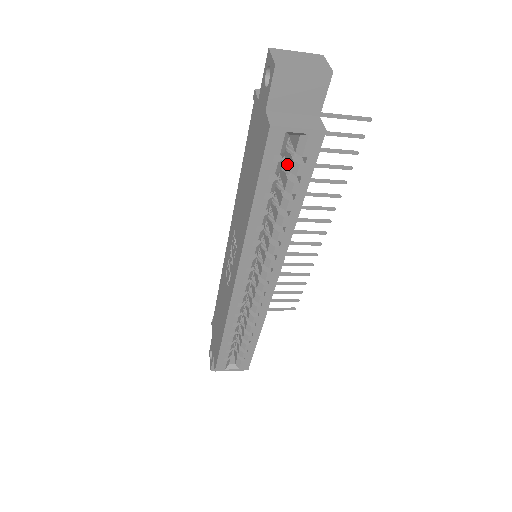
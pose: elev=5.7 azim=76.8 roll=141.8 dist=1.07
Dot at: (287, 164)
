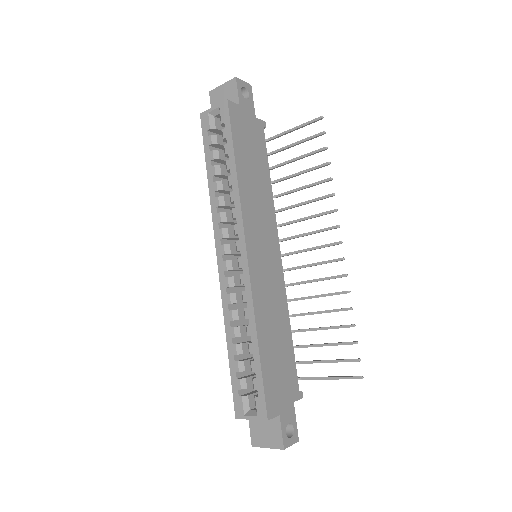
Dot at: occluded
